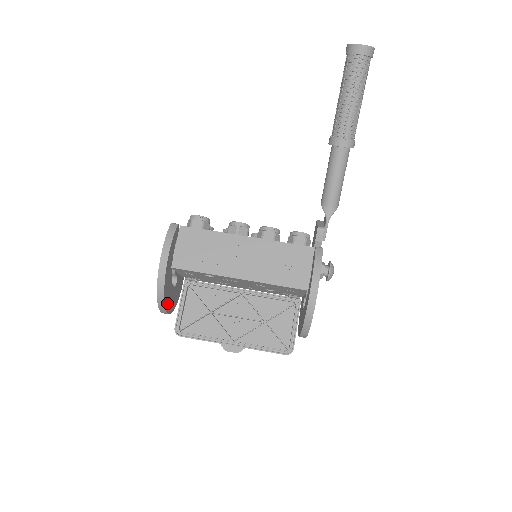
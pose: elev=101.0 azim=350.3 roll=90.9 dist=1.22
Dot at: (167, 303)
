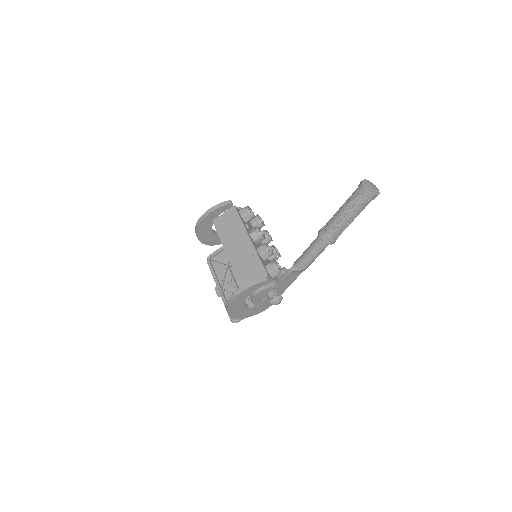
Dot at: (201, 236)
